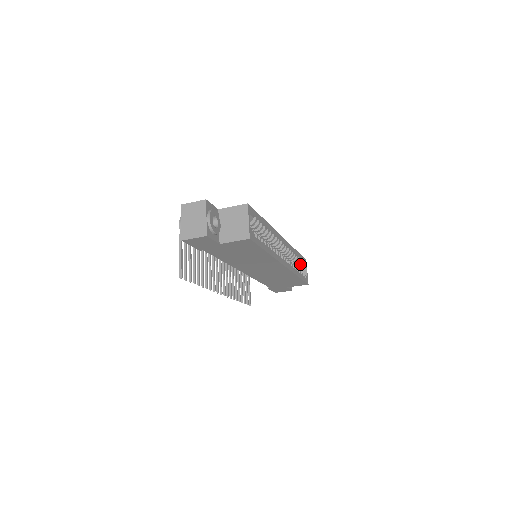
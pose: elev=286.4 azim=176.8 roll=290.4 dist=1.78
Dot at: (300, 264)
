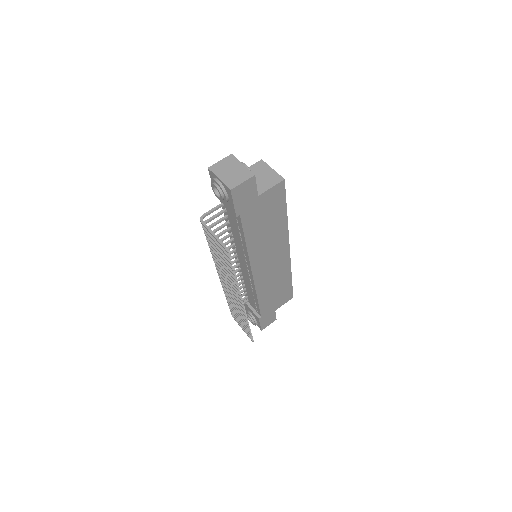
Dot at: occluded
